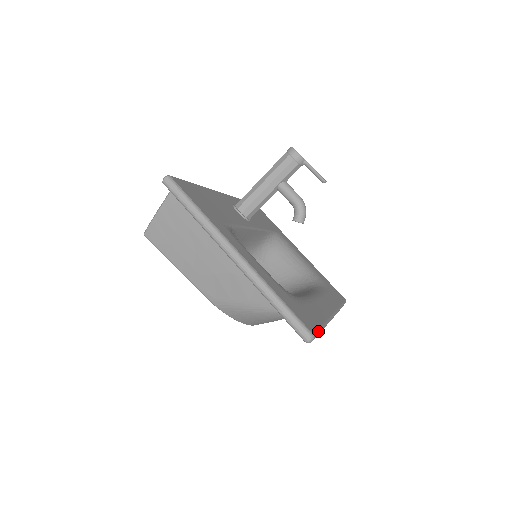
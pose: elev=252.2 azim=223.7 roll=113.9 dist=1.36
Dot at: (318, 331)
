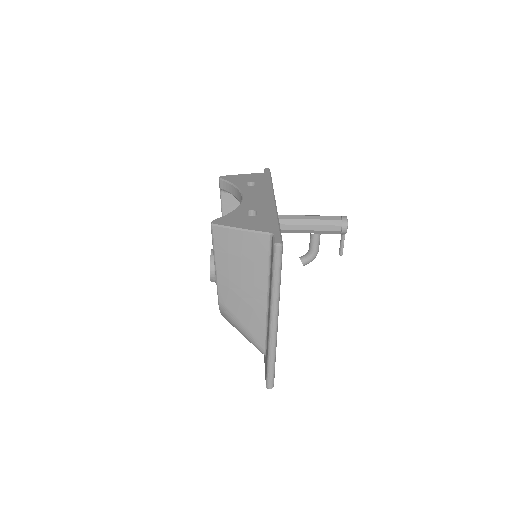
Dot at: occluded
